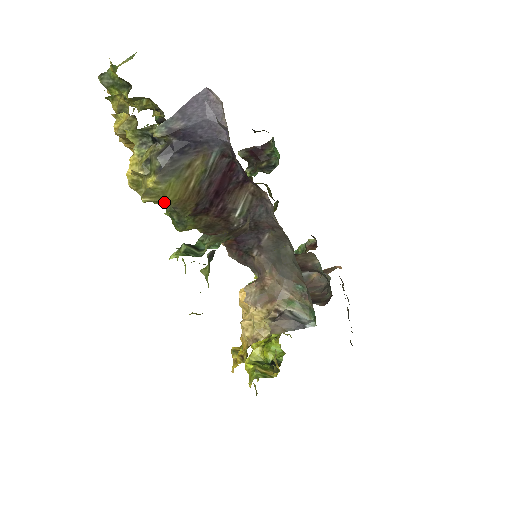
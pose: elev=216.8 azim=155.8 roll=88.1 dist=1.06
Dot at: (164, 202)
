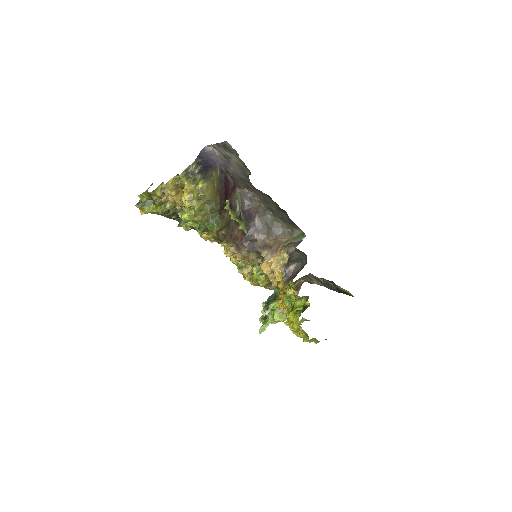
Dot at: (208, 195)
